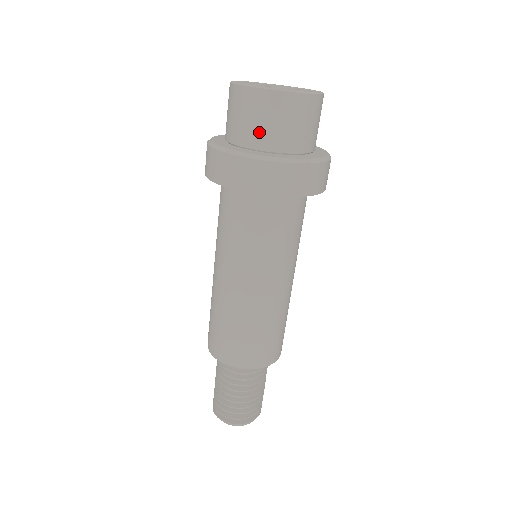
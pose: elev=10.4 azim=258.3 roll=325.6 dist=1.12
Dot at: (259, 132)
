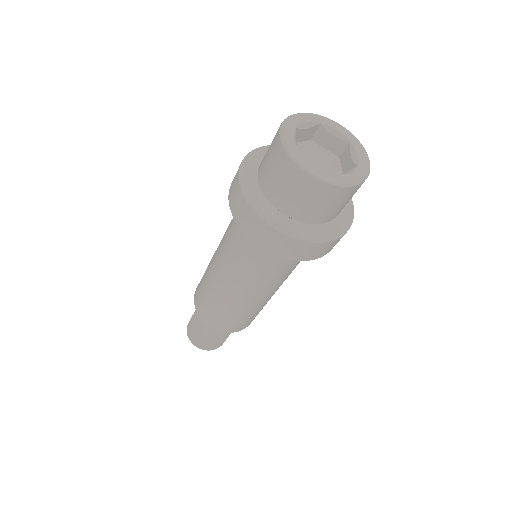
Dot at: (291, 203)
